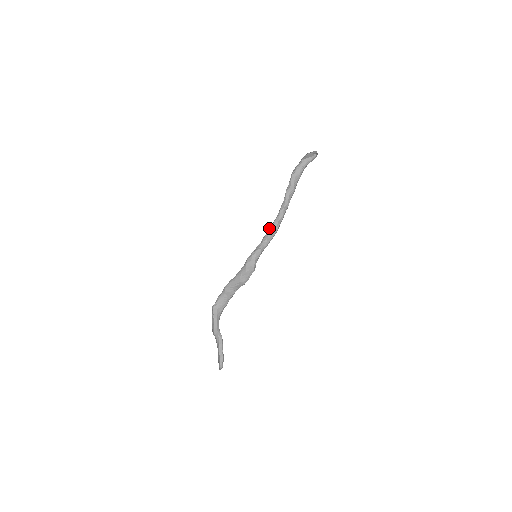
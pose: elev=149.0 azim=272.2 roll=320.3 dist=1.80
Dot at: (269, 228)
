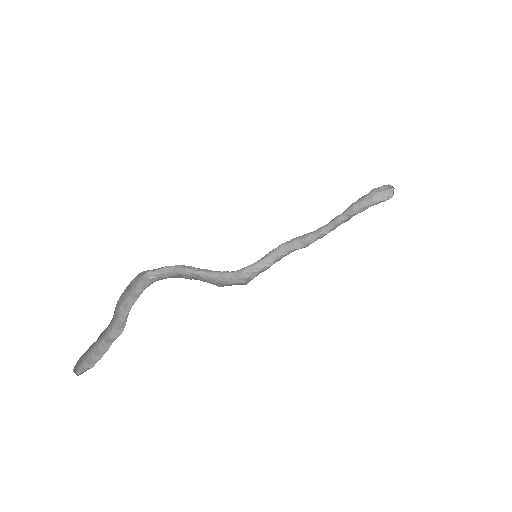
Dot at: (294, 241)
